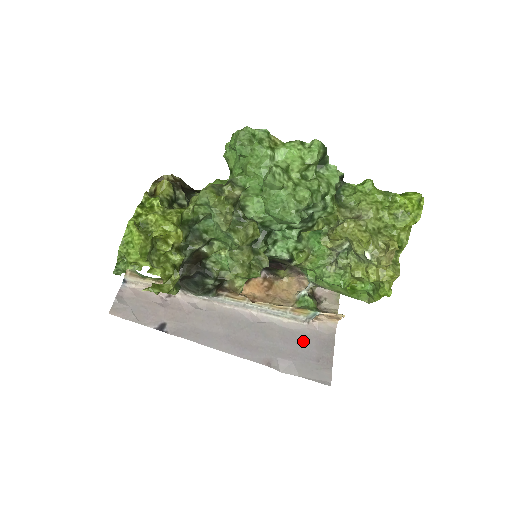
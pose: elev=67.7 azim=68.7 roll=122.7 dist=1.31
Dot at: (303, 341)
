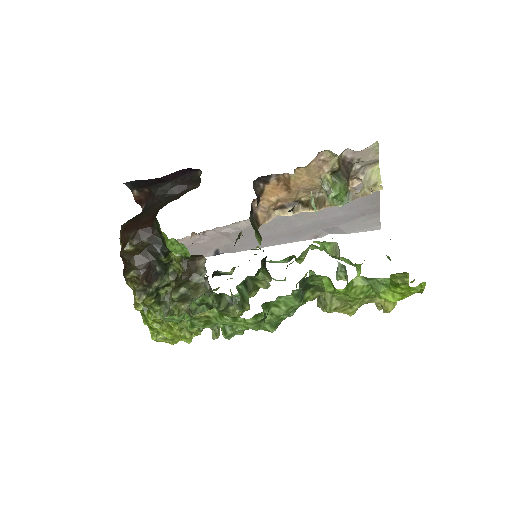
Dot at: (343, 207)
